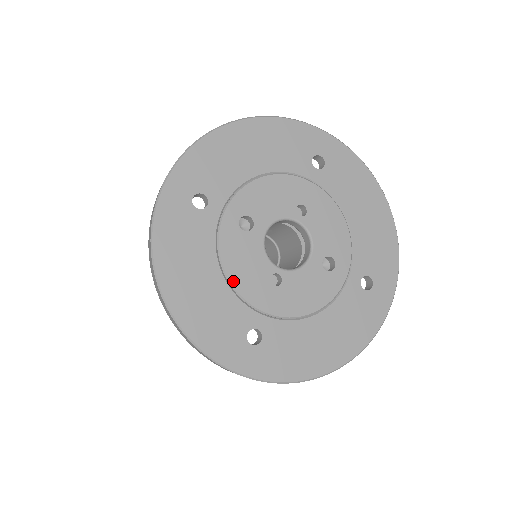
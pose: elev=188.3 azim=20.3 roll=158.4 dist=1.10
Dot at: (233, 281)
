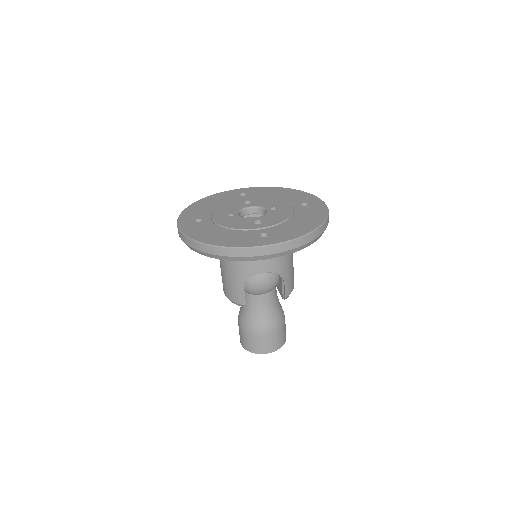
Dot at: (218, 208)
